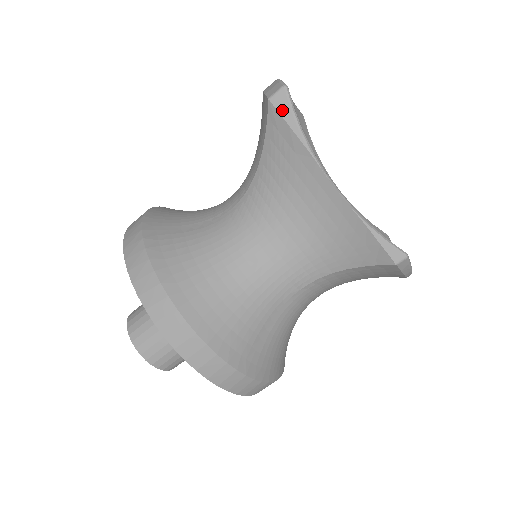
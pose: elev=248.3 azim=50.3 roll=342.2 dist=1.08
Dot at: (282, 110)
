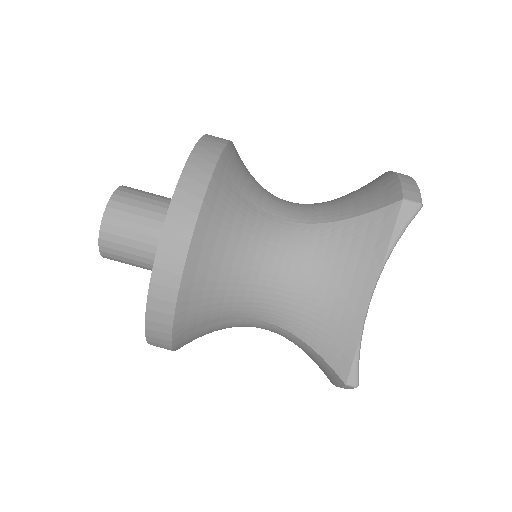
Dot at: (402, 217)
